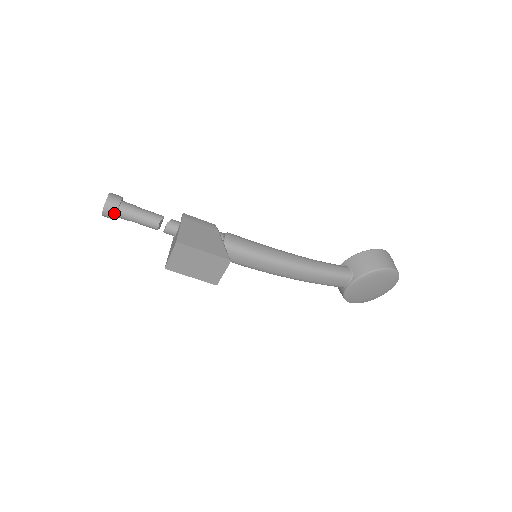
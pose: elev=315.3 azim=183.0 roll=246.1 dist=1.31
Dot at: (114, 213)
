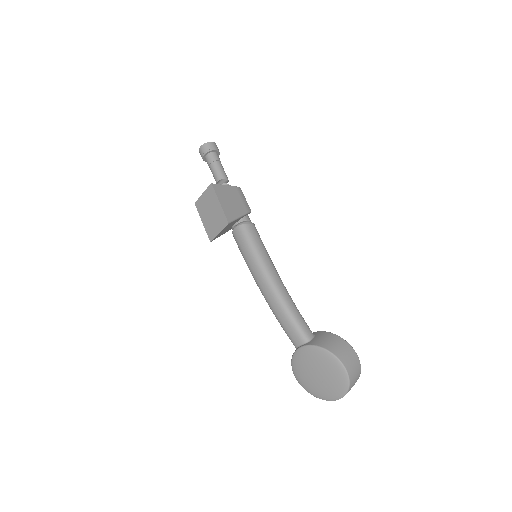
Dot at: (205, 152)
